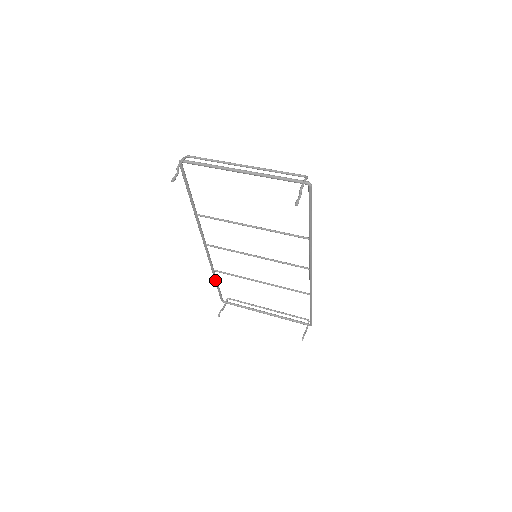
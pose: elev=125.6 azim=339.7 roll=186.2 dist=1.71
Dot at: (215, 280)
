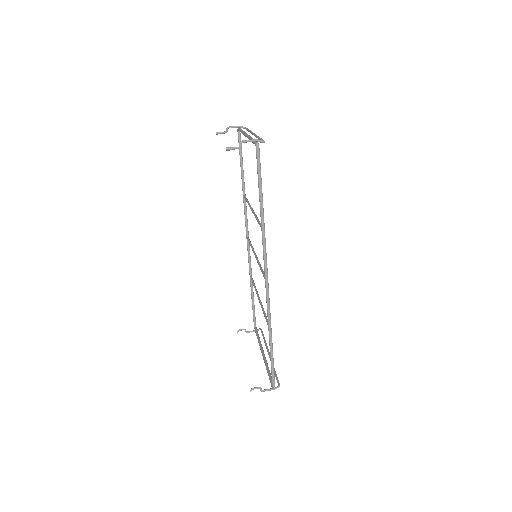
Dot at: (251, 290)
